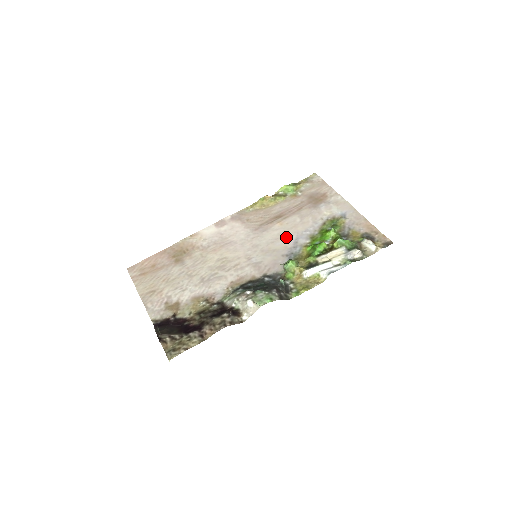
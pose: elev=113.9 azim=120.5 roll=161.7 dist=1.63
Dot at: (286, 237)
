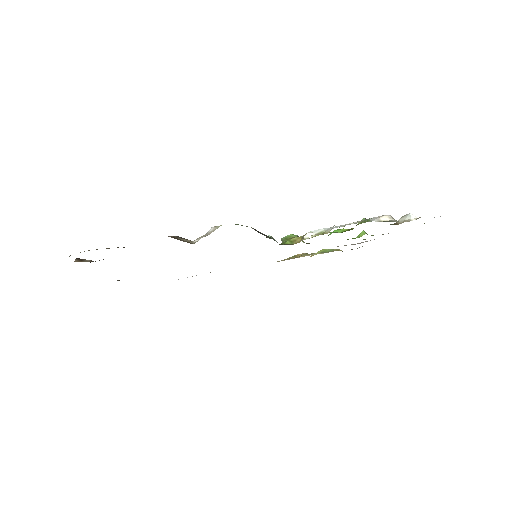
Dot at: occluded
